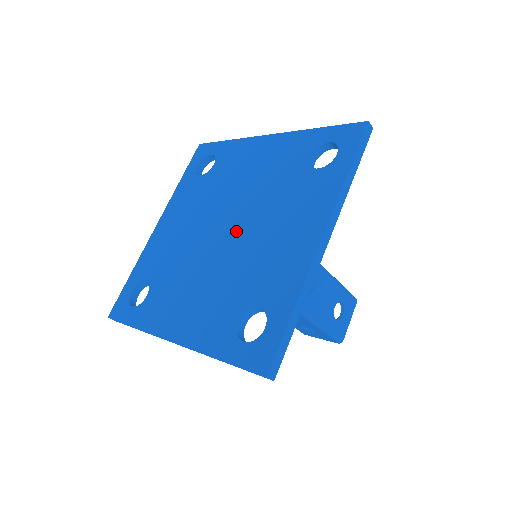
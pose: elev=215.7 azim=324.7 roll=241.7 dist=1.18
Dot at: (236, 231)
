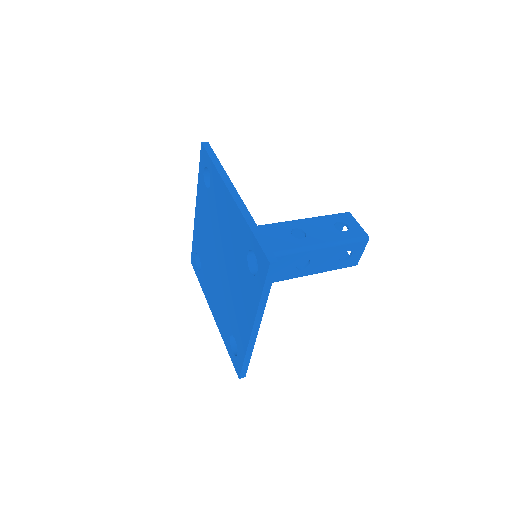
Dot at: (224, 272)
